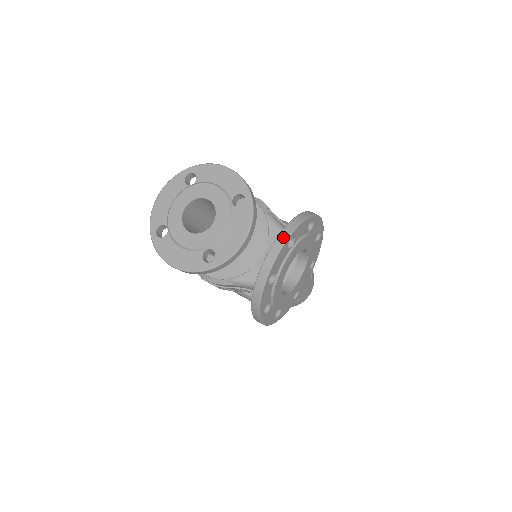
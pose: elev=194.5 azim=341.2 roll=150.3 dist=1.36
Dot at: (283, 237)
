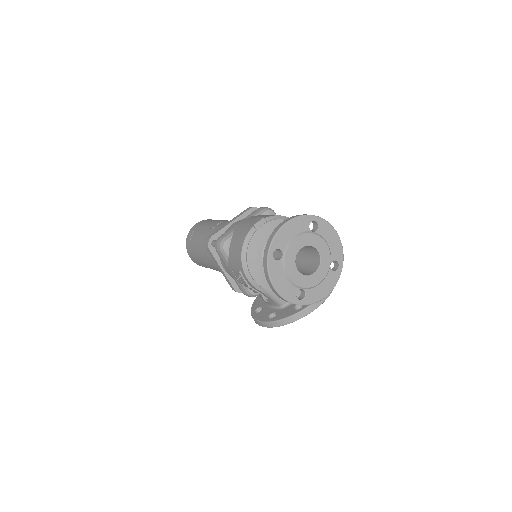
Dot at: occluded
